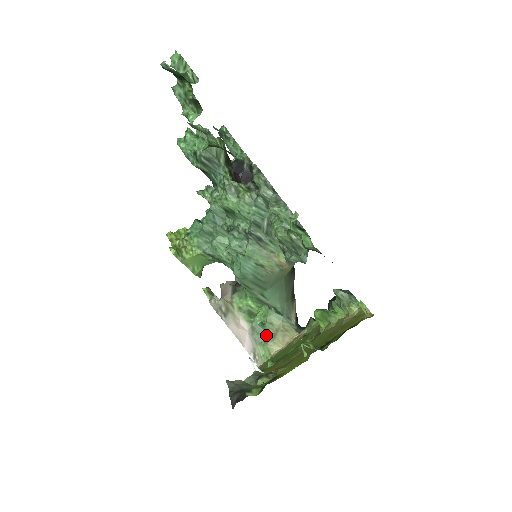
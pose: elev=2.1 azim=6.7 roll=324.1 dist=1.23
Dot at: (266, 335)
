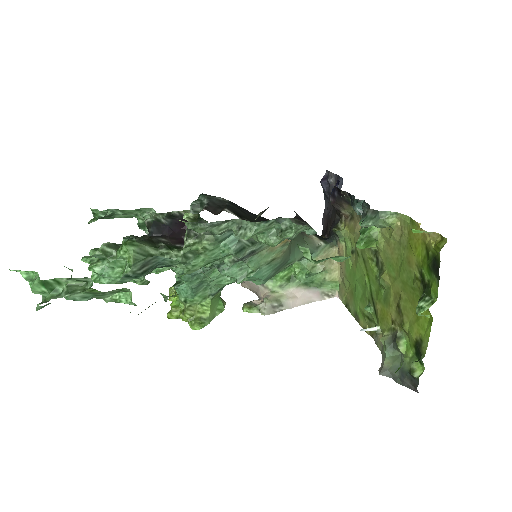
Dot at: (318, 276)
